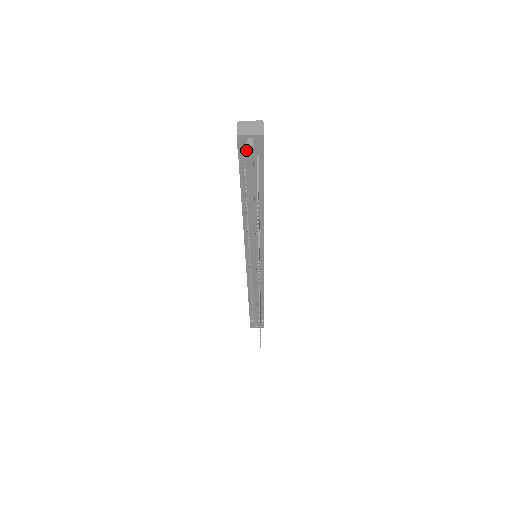
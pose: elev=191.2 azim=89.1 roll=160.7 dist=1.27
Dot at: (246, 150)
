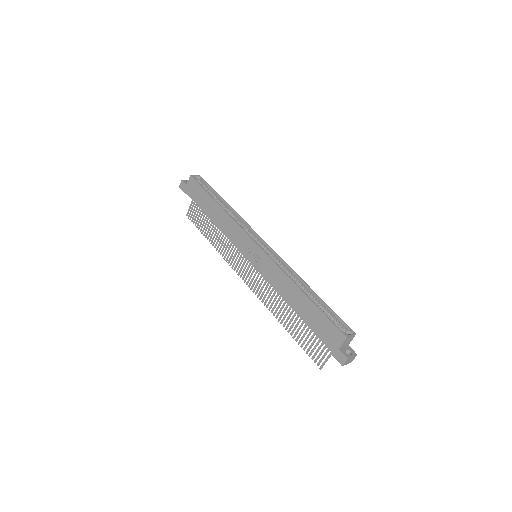
Dot at: occluded
